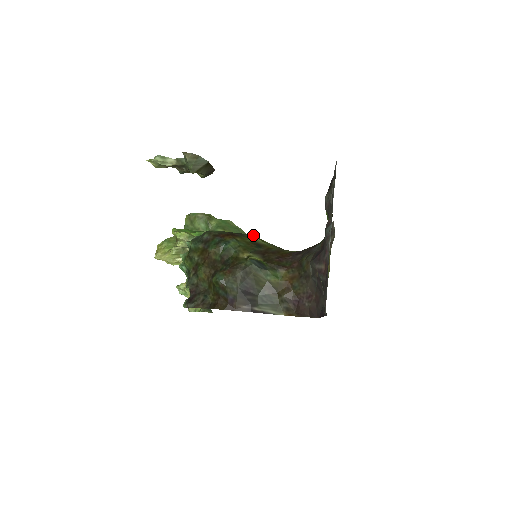
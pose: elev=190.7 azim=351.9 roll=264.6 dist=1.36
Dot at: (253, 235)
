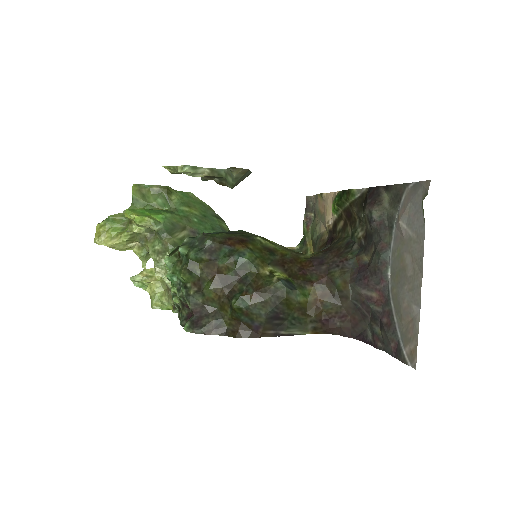
Dot at: (260, 236)
